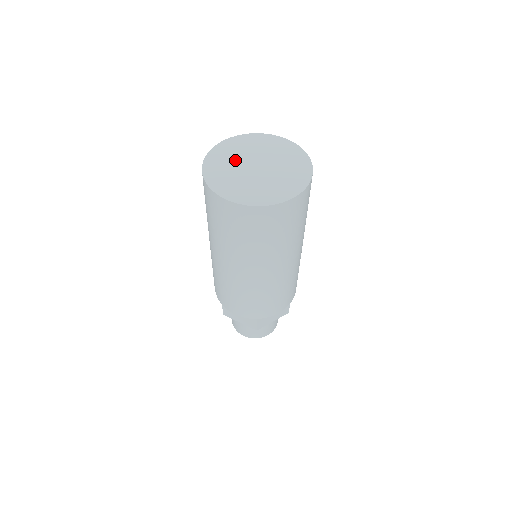
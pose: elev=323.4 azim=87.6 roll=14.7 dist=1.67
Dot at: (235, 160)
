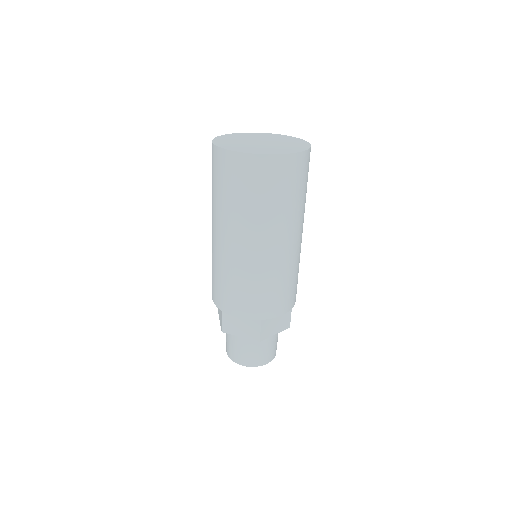
Dot at: (256, 137)
